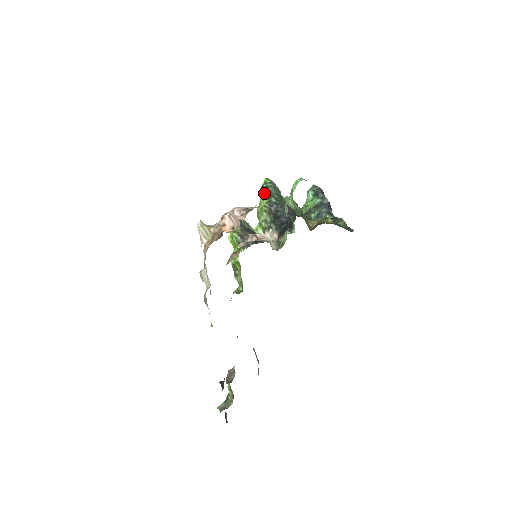
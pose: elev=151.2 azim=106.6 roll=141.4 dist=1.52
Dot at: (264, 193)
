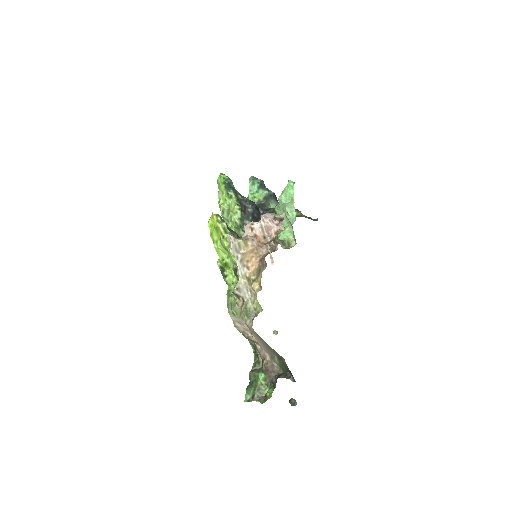
Dot at: (230, 190)
